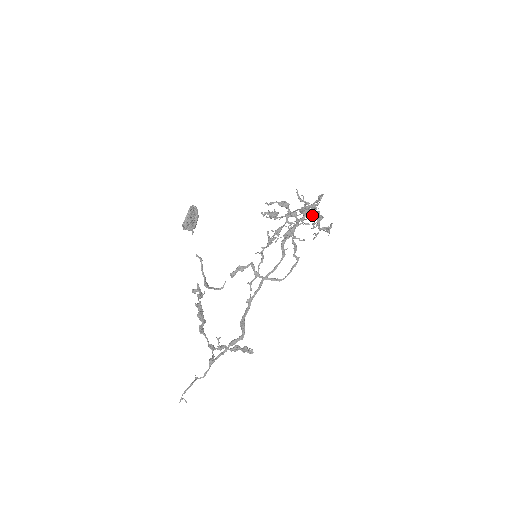
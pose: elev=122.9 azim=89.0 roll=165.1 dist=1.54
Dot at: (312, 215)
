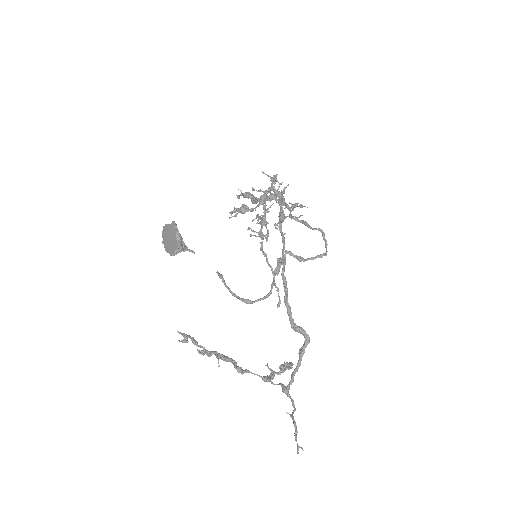
Dot at: occluded
